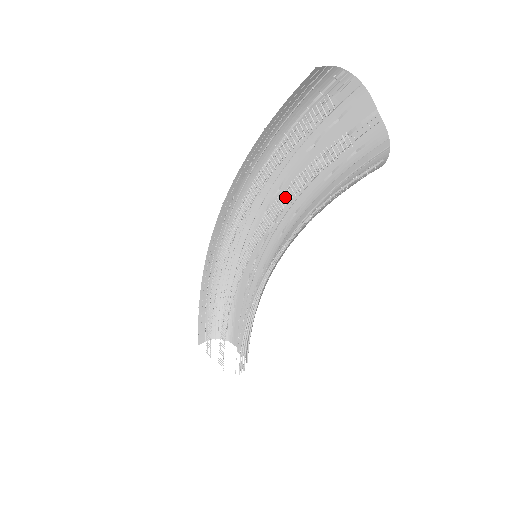
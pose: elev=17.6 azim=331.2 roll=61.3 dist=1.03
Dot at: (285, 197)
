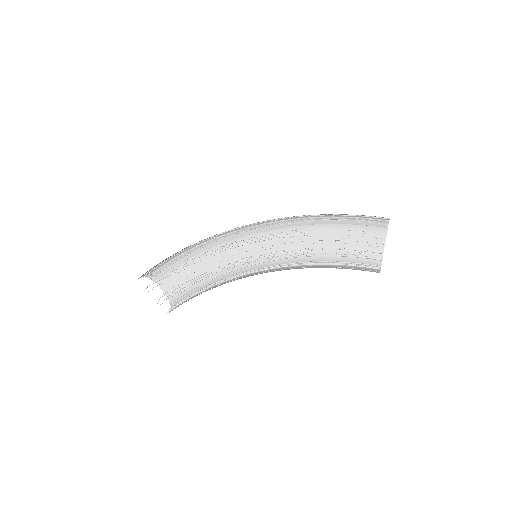
Dot at: (297, 236)
